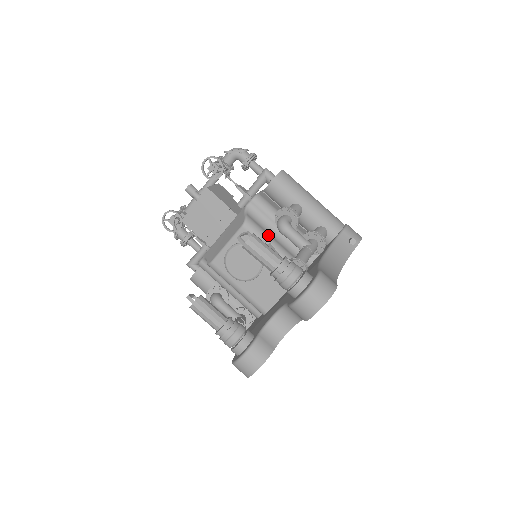
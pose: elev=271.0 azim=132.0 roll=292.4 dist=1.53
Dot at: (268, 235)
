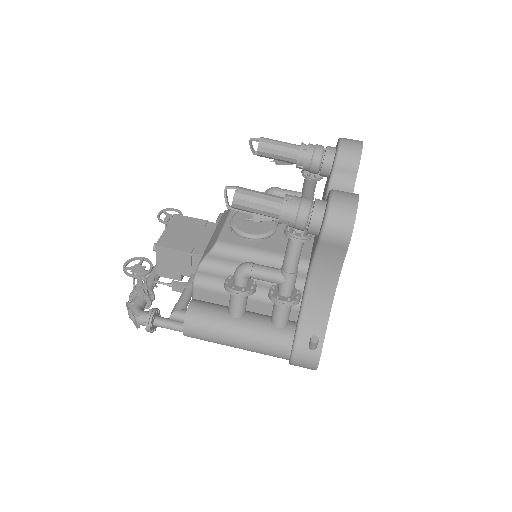
Dot at: occluded
